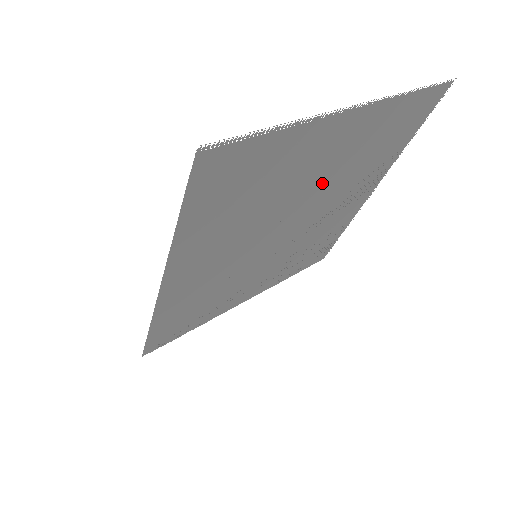
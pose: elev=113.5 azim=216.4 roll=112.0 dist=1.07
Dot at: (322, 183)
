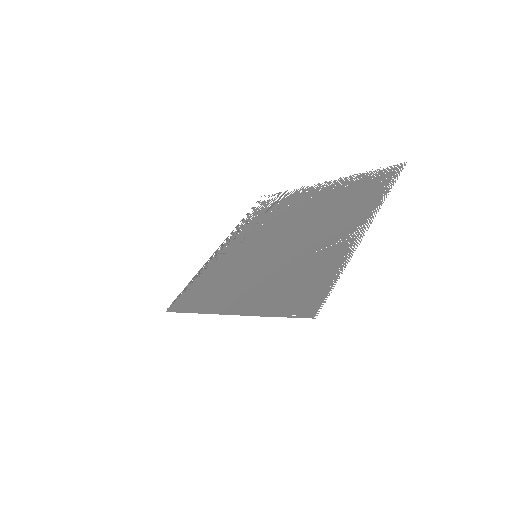
Dot at: (317, 230)
